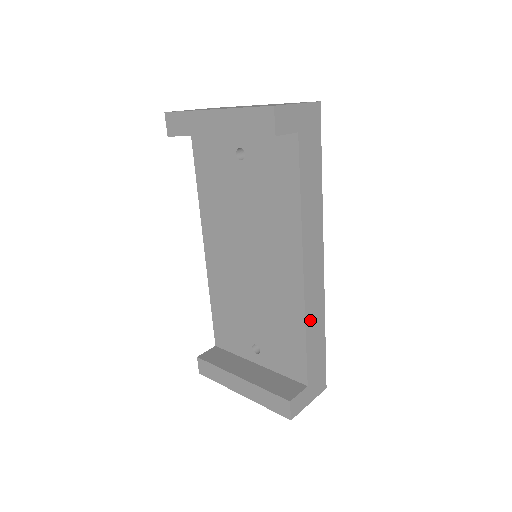
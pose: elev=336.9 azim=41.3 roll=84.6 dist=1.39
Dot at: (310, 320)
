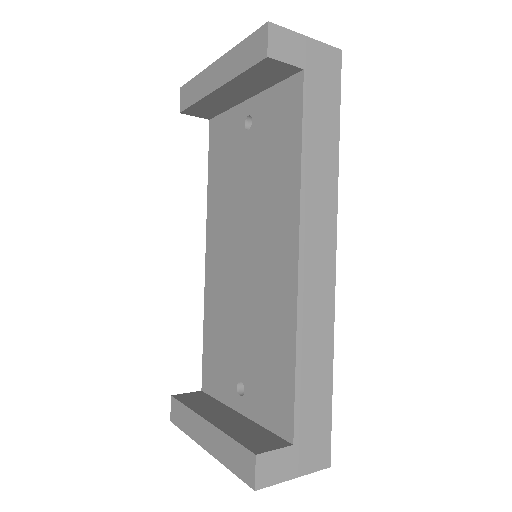
Dot at: (306, 336)
